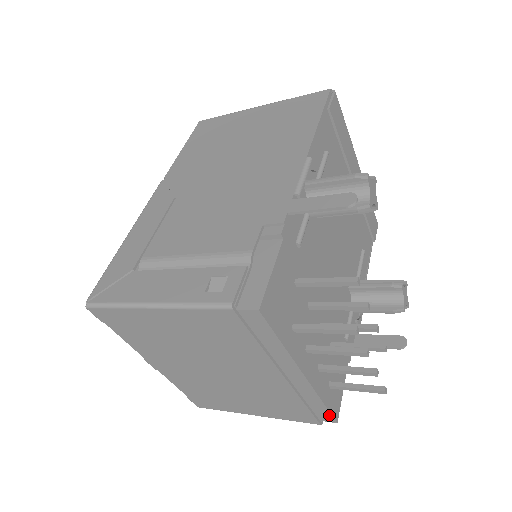
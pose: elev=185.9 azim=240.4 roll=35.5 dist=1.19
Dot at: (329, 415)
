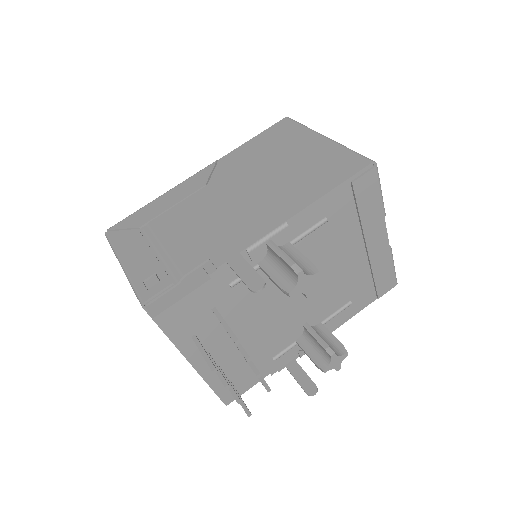
Dot at: (220, 398)
